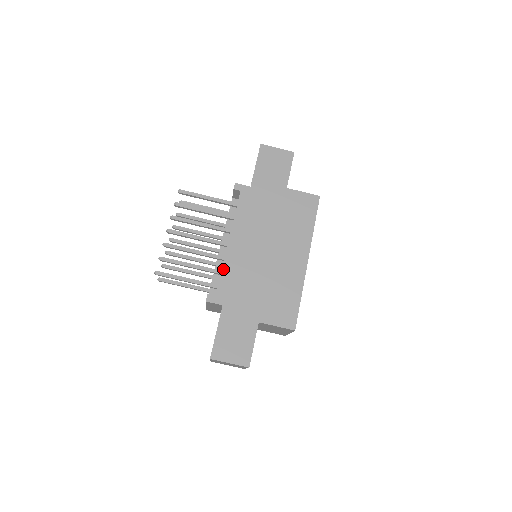
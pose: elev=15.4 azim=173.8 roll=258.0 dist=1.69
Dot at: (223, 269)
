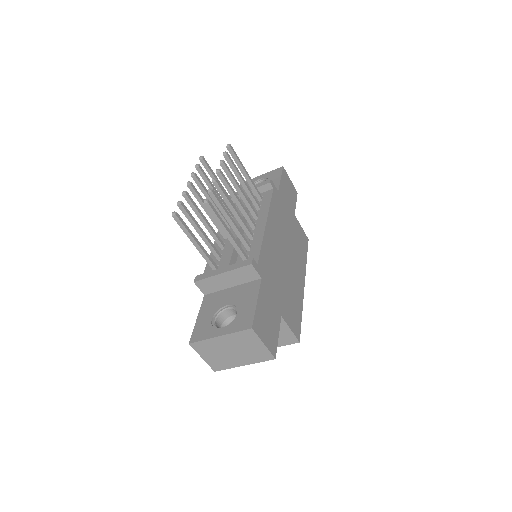
Dot at: (263, 244)
